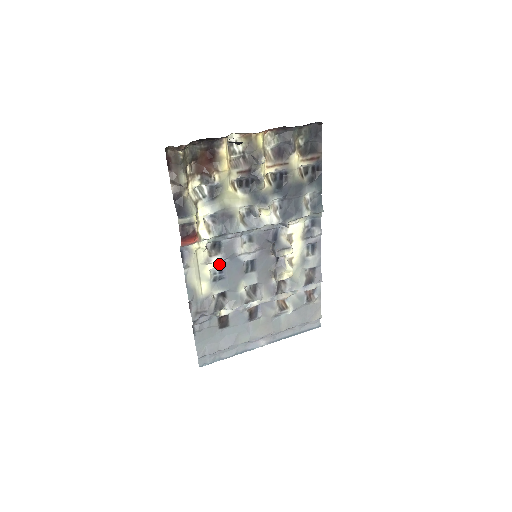
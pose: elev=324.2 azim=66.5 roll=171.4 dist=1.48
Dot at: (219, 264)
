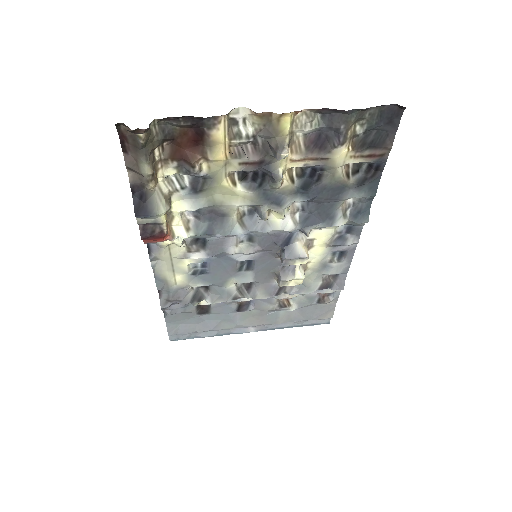
Dot at: (201, 260)
